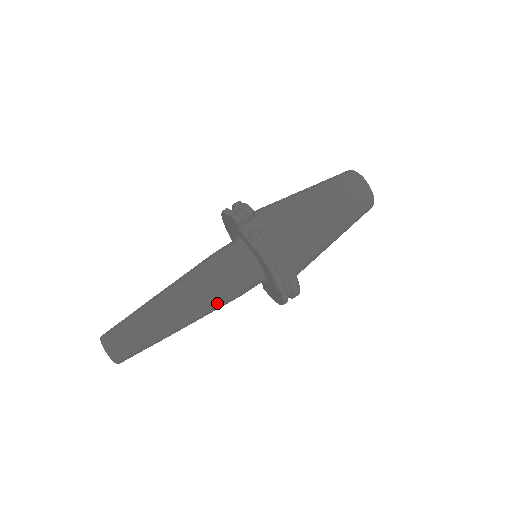
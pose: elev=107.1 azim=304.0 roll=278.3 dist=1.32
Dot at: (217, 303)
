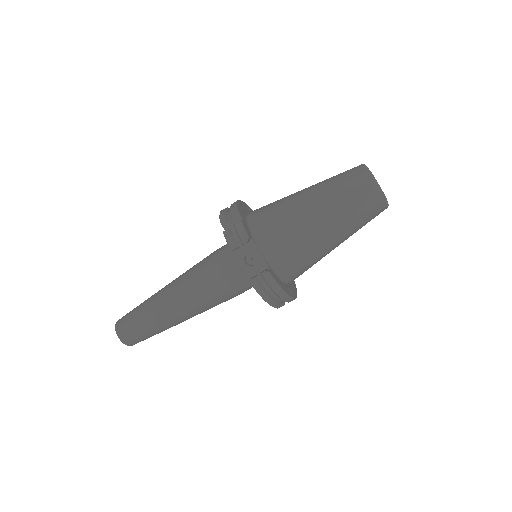
Dot at: occluded
